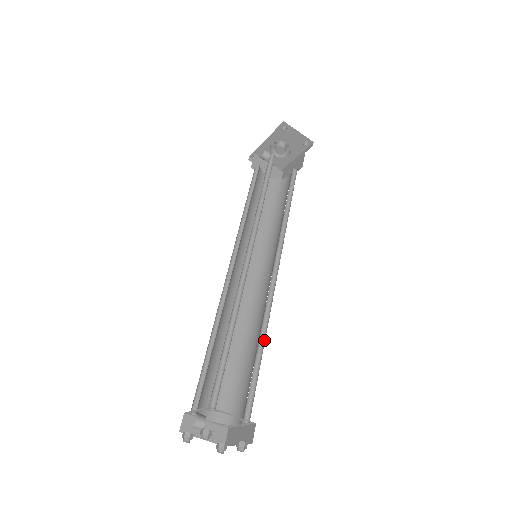
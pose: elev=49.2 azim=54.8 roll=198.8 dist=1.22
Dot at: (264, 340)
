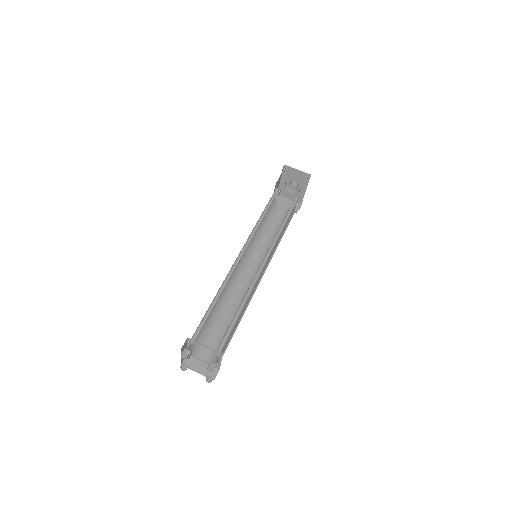
Dot at: occluded
